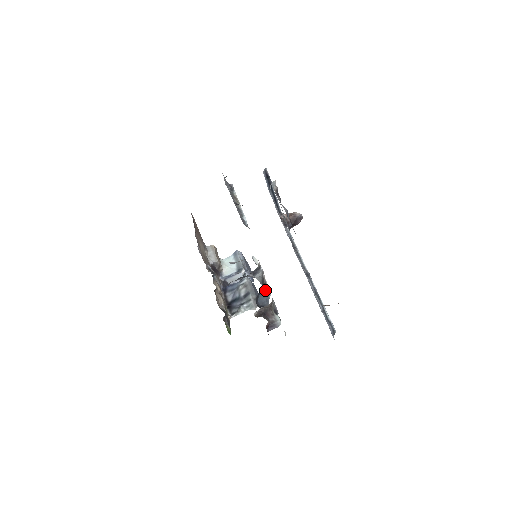
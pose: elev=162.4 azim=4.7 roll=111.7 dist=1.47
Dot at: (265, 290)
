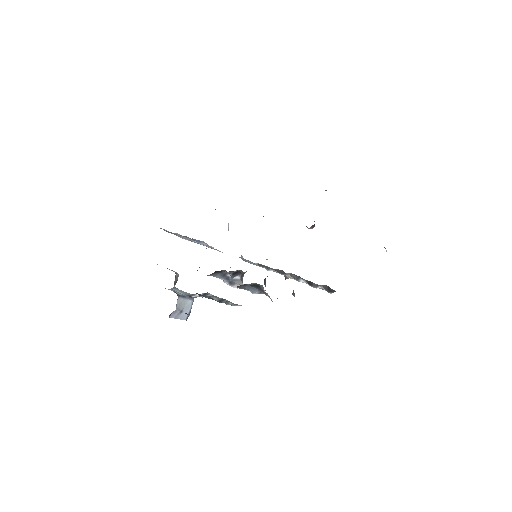
Dot at: (265, 281)
